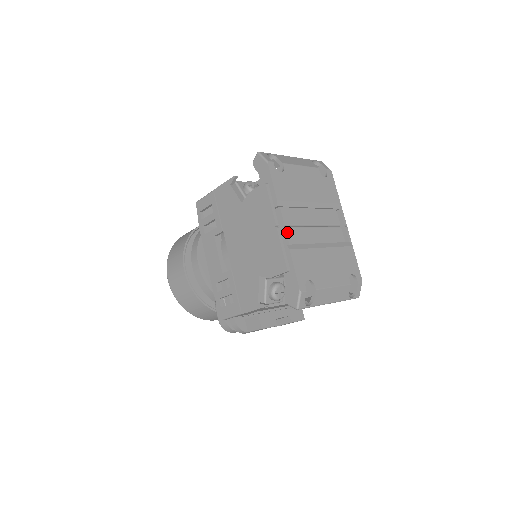
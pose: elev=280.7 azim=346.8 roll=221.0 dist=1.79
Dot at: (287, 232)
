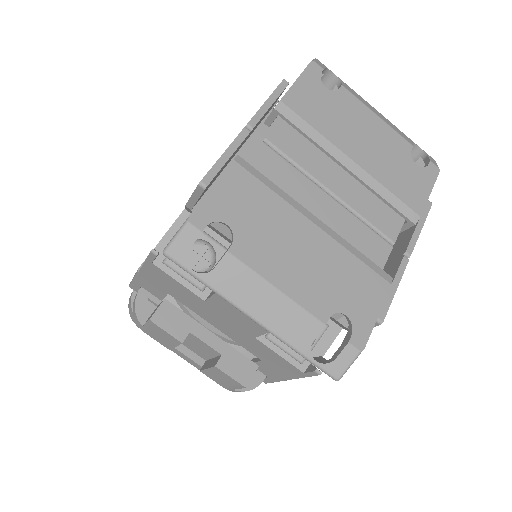
Dot at: (260, 149)
